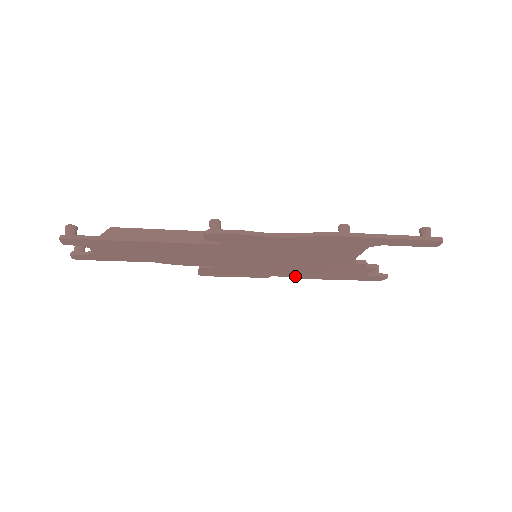
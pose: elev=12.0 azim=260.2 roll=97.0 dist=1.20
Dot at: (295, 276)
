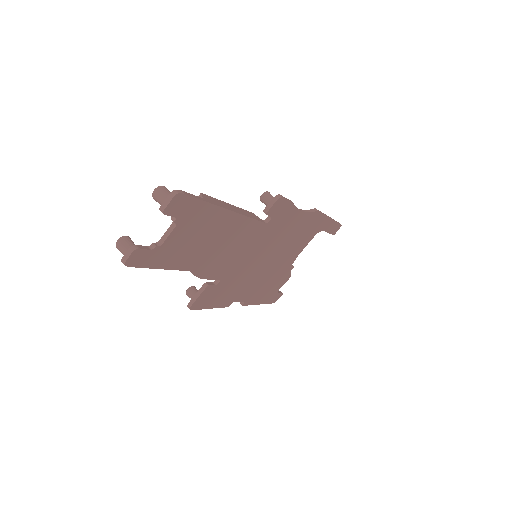
Dot at: (245, 300)
